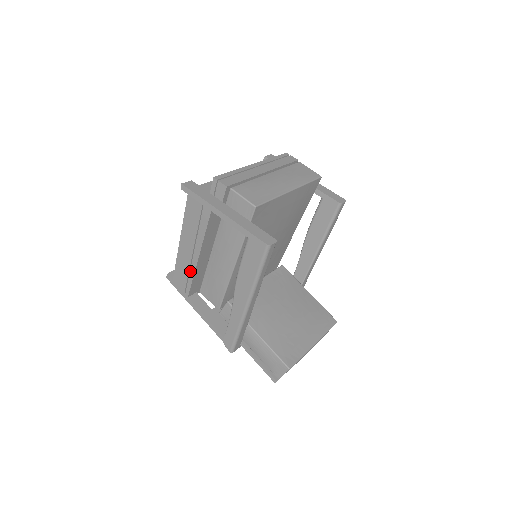
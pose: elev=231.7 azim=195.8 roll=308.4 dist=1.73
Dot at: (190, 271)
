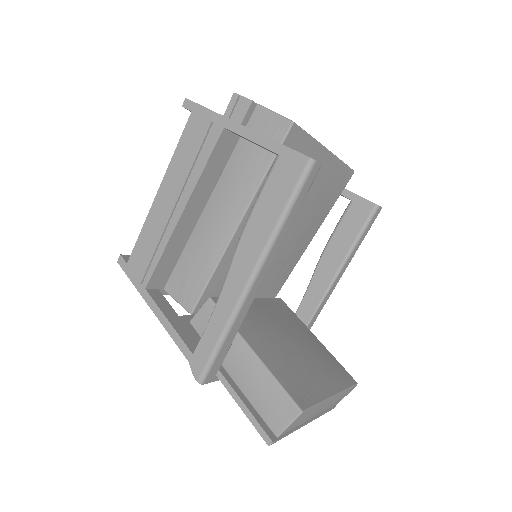
Dot at: (162, 239)
